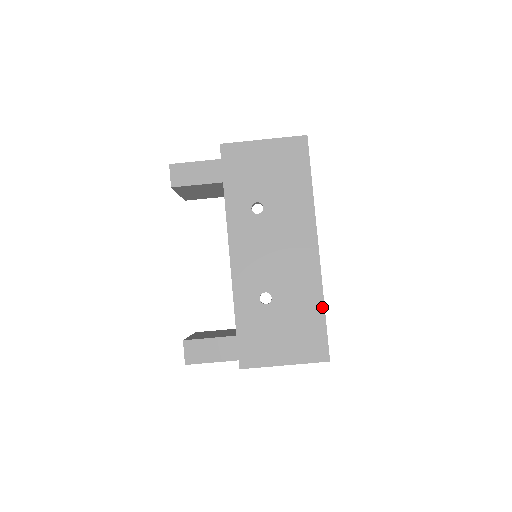
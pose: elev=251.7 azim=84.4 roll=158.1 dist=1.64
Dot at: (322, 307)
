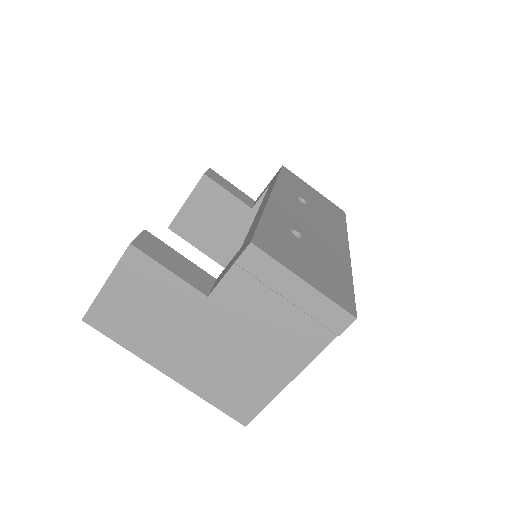
Dot at: (351, 280)
